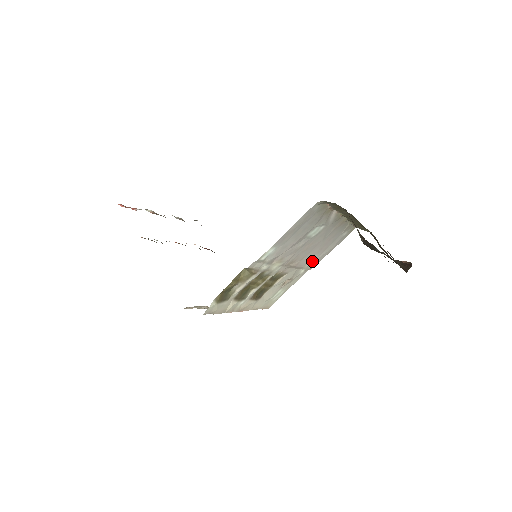
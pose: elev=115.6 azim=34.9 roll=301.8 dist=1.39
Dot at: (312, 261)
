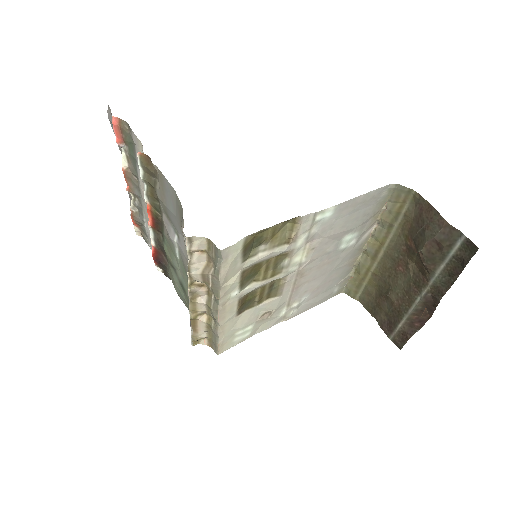
Dot at: (301, 301)
